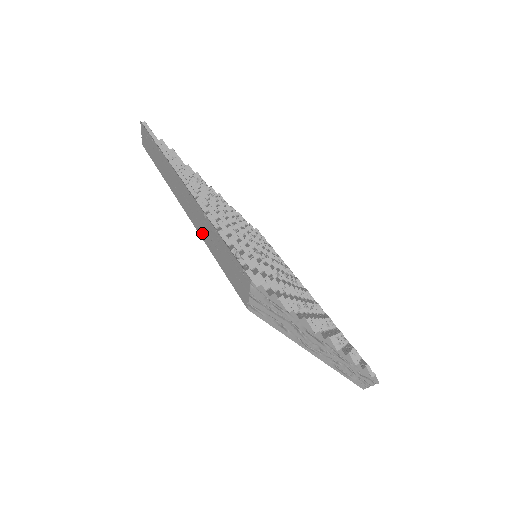
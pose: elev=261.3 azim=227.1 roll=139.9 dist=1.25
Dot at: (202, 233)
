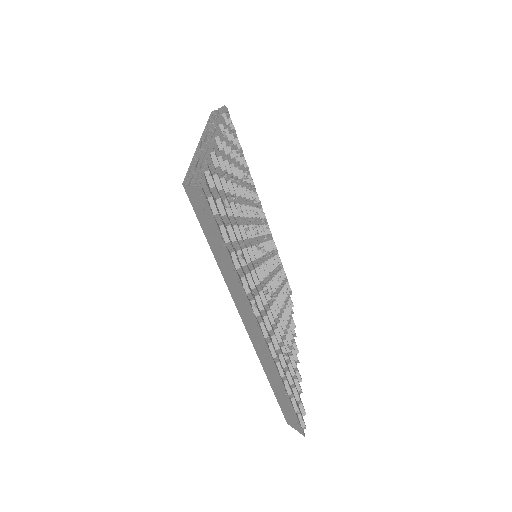
Dot at: (265, 367)
